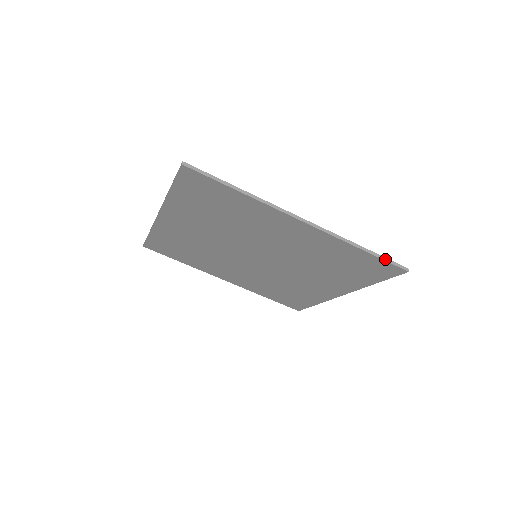
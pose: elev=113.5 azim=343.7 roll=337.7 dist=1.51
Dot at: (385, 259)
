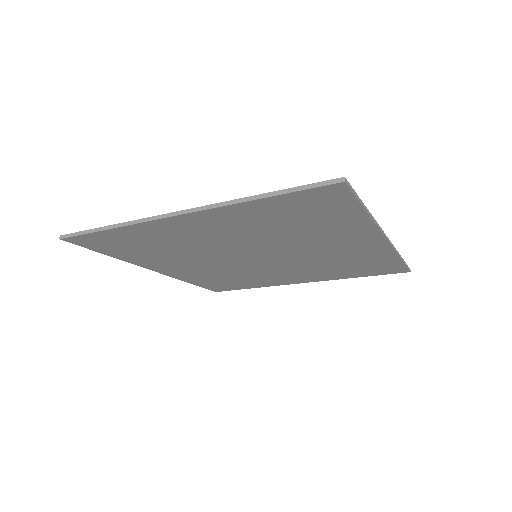
Dot at: (406, 264)
